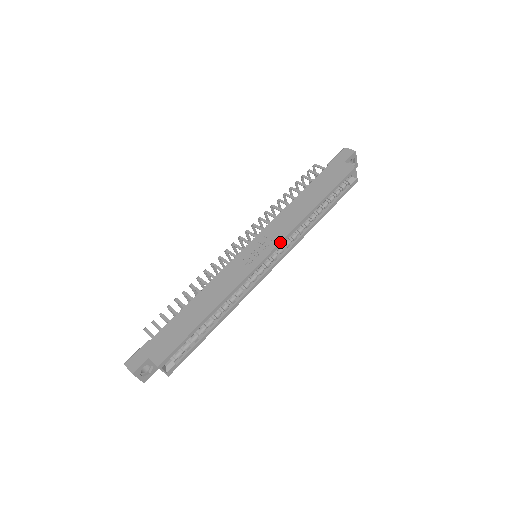
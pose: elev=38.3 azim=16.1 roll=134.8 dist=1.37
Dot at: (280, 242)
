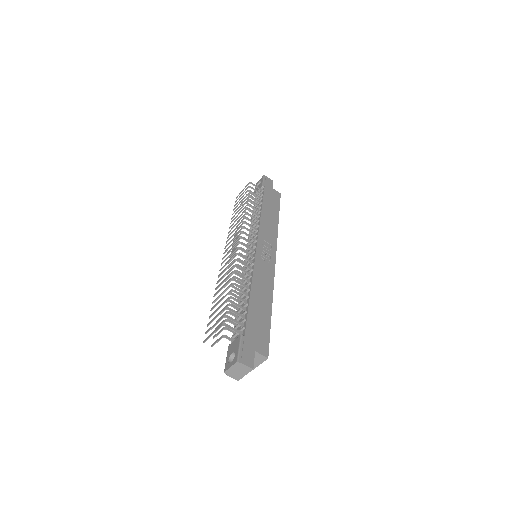
Dot at: occluded
